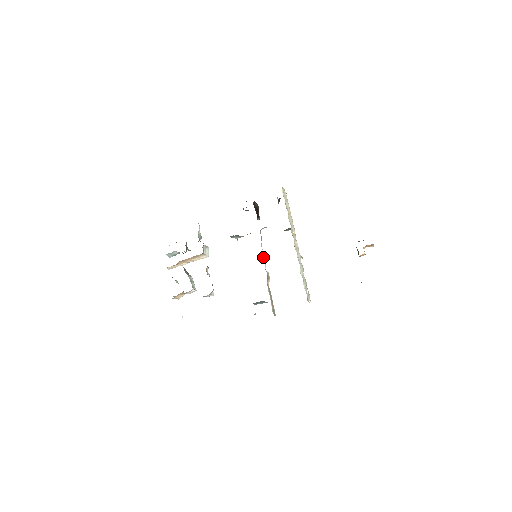
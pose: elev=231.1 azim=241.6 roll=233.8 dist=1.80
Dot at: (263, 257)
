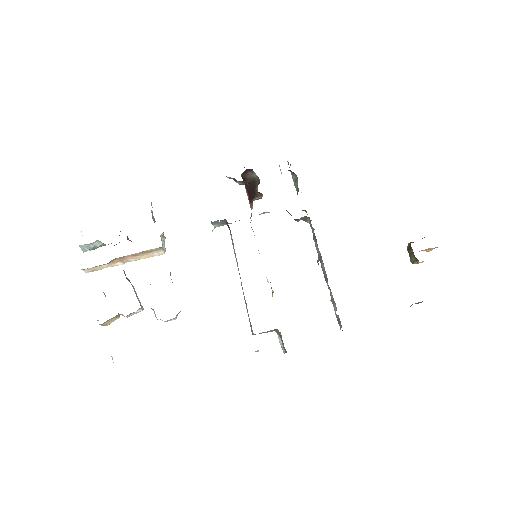
Dot at: occluded
